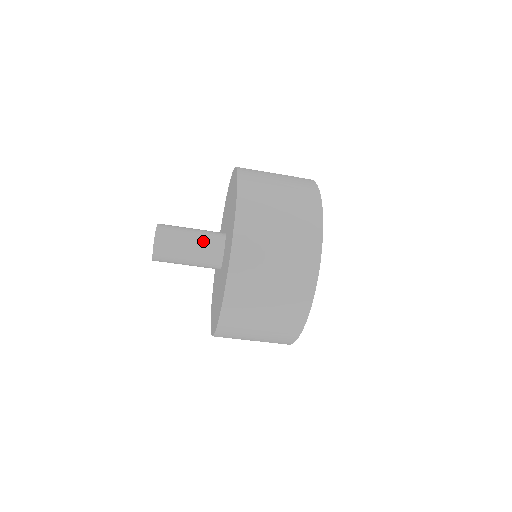
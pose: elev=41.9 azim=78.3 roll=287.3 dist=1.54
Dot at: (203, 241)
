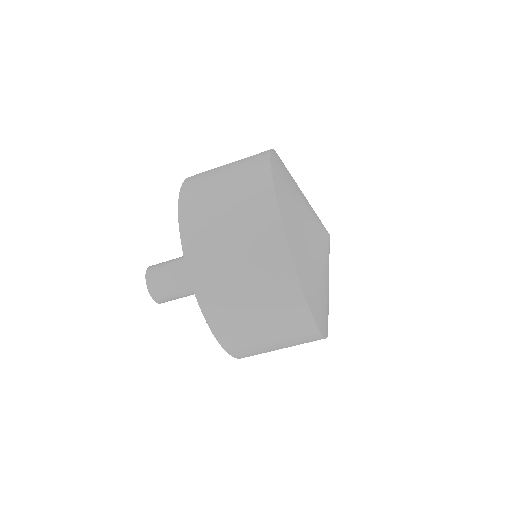
Dot at: occluded
